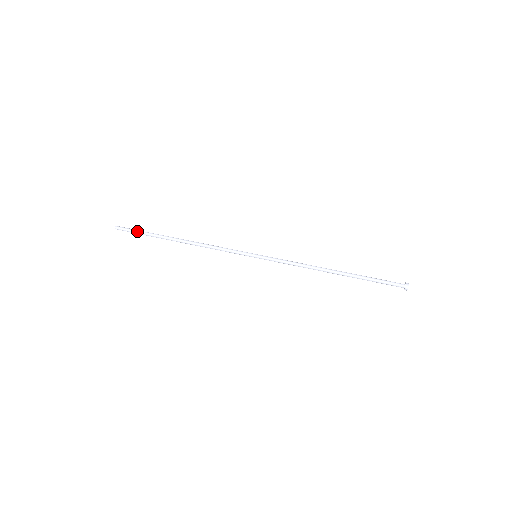
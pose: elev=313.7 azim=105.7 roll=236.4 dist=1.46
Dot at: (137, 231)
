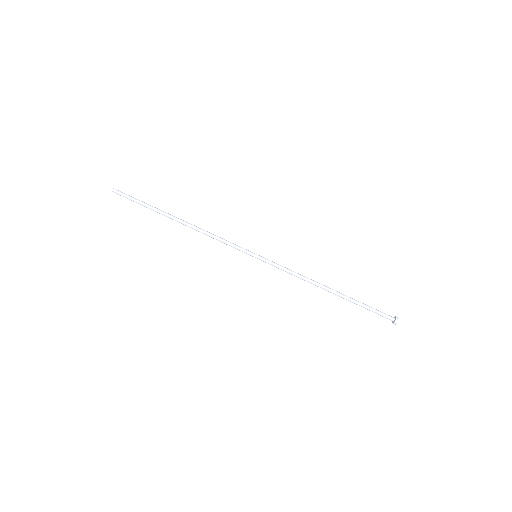
Dot at: (135, 200)
